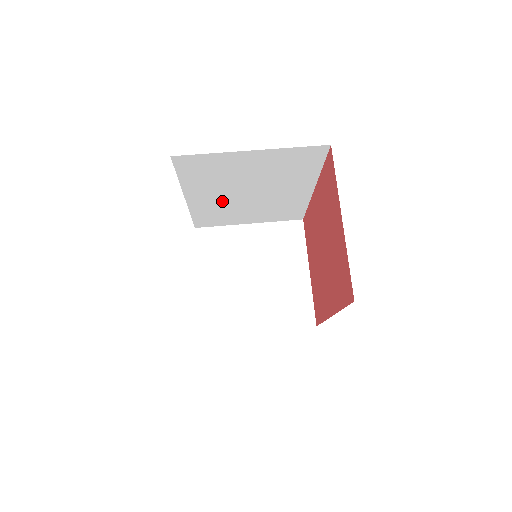
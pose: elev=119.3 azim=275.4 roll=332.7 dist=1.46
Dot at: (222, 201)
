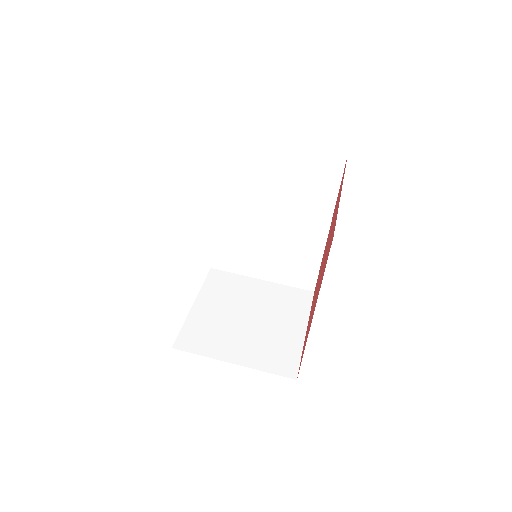
Dot at: (243, 224)
